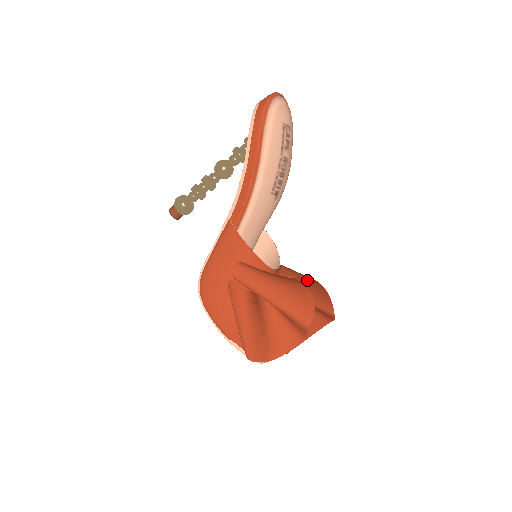
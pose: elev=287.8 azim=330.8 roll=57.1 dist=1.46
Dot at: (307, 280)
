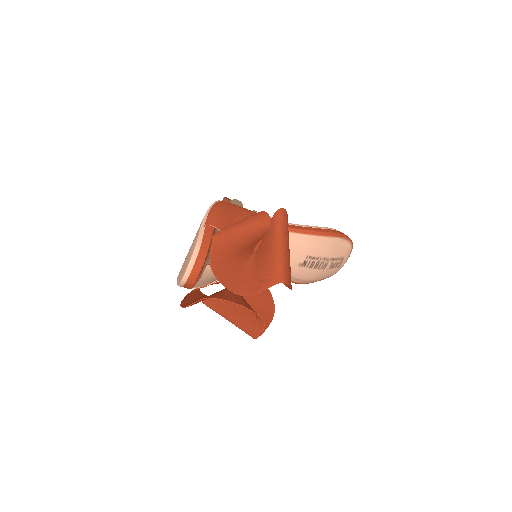
Dot at: (256, 311)
